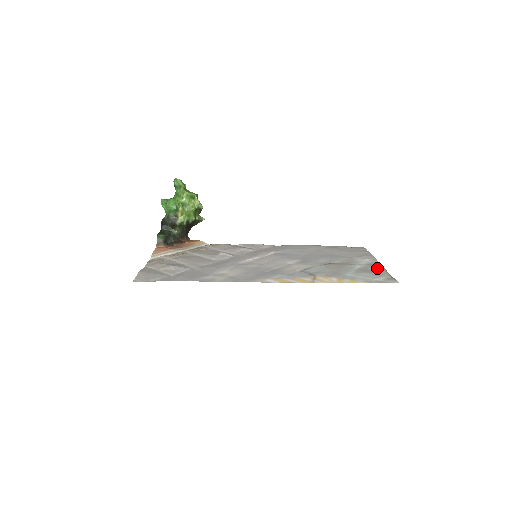
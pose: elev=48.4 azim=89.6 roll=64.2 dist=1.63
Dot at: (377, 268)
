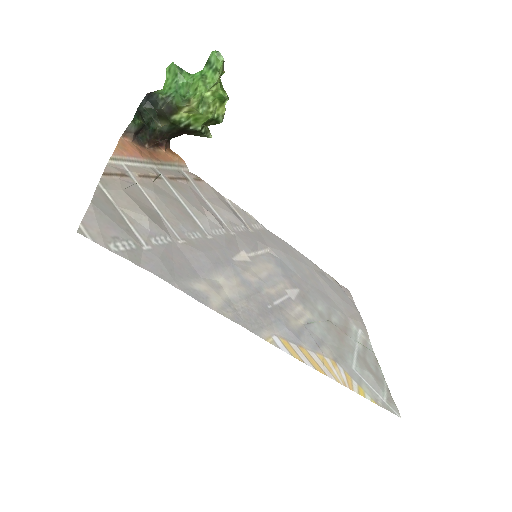
Dot at: (374, 362)
